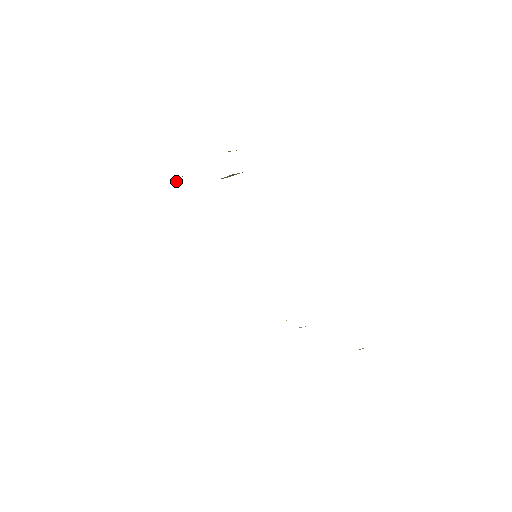
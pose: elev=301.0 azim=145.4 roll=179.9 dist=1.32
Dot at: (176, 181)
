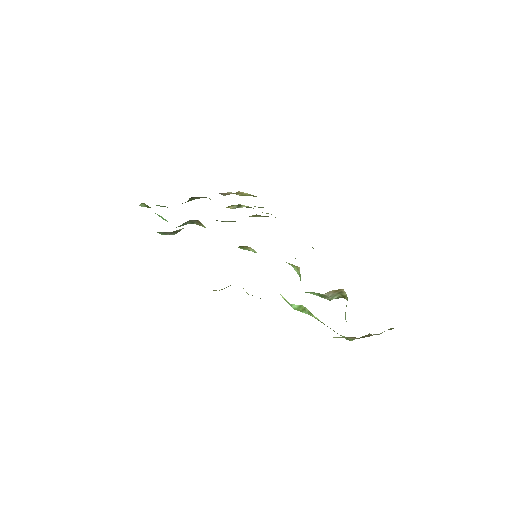
Dot at: (188, 200)
